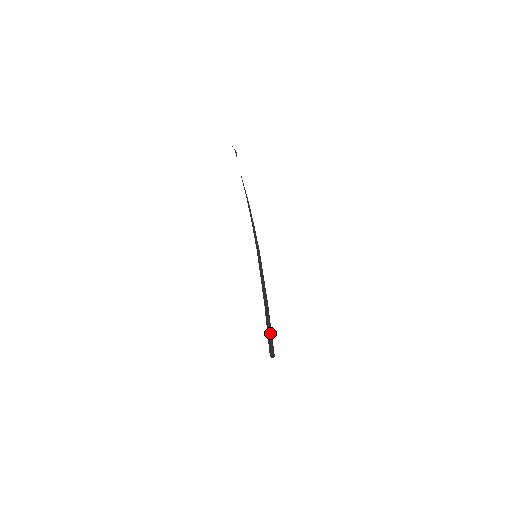
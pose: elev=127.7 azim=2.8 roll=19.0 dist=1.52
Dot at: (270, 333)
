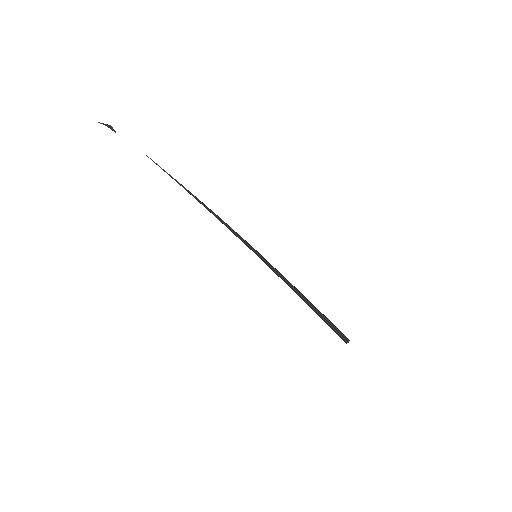
Dot at: (330, 326)
